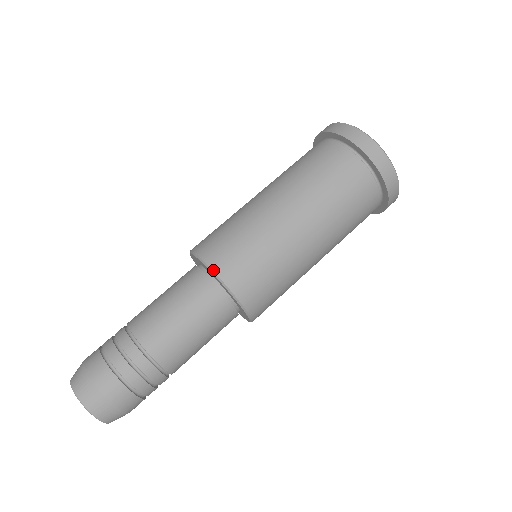
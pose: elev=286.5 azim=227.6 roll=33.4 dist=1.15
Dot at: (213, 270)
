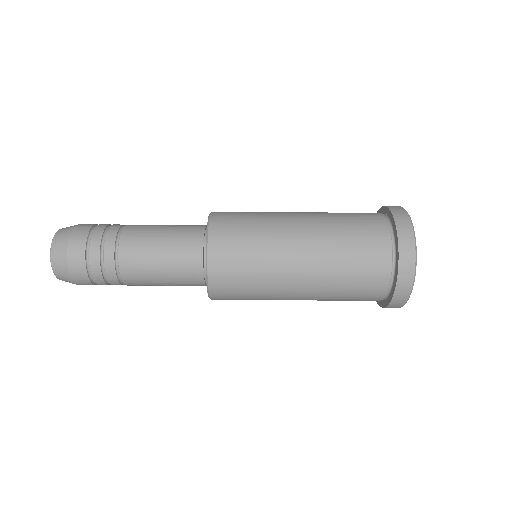
Dot at: (208, 259)
